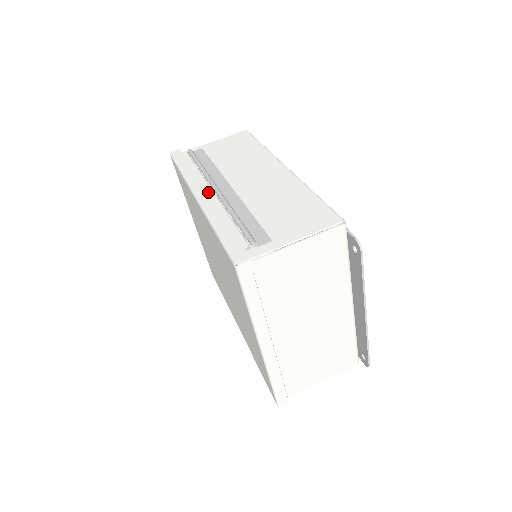
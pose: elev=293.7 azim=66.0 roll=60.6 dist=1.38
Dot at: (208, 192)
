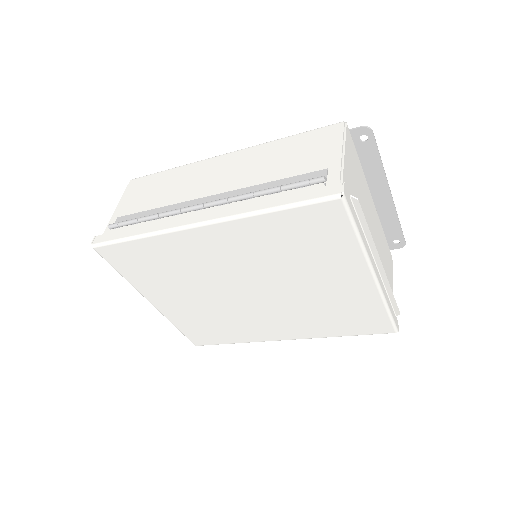
Dot at: (204, 212)
